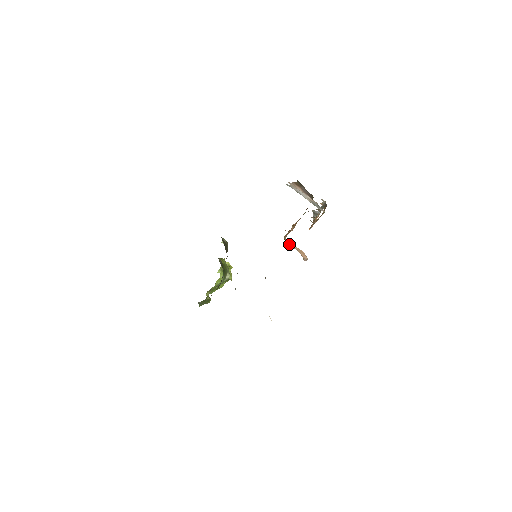
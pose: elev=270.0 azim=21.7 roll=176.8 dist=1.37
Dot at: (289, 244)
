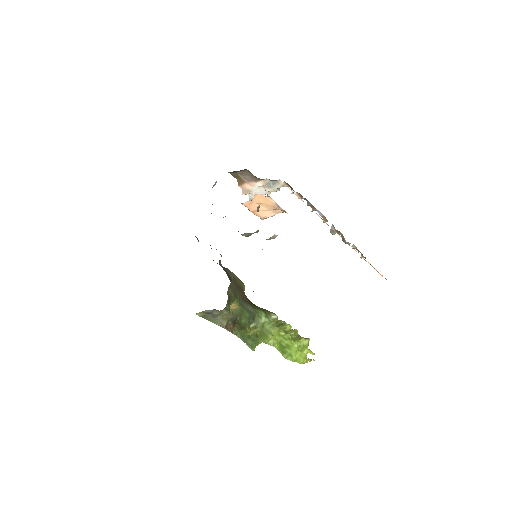
Dot at: (265, 217)
